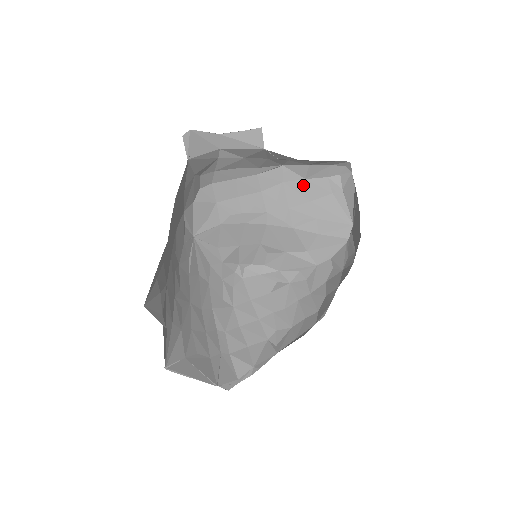
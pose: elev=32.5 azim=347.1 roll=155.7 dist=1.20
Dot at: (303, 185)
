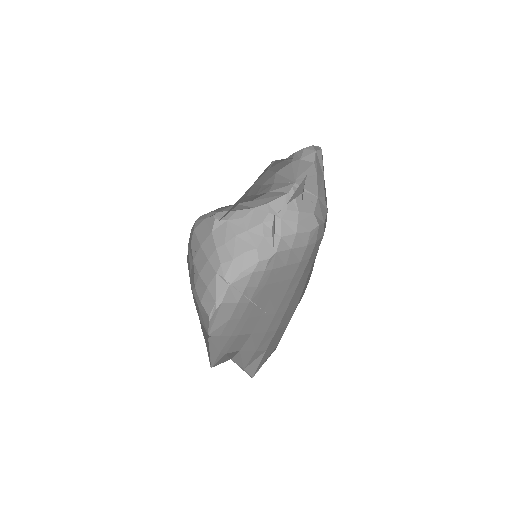
Dot at: (278, 165)
